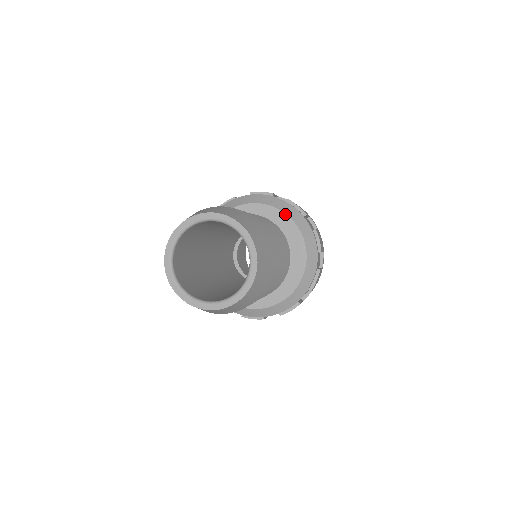
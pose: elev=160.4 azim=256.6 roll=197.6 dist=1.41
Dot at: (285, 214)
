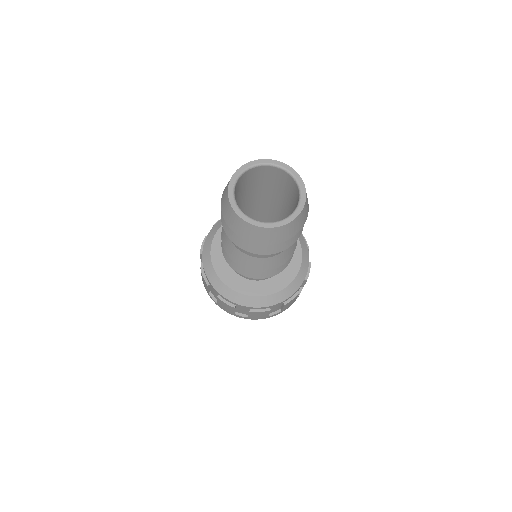
Dot at: occluded
